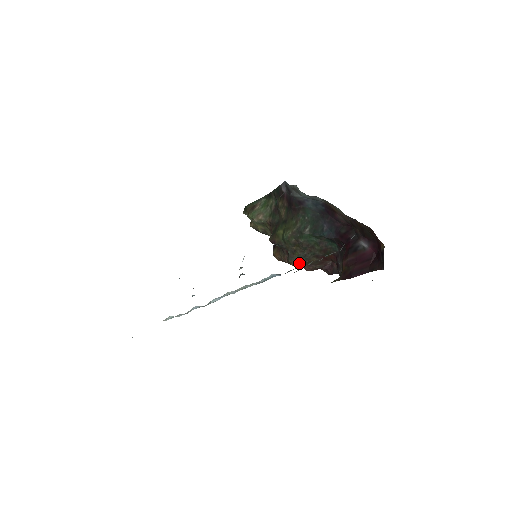
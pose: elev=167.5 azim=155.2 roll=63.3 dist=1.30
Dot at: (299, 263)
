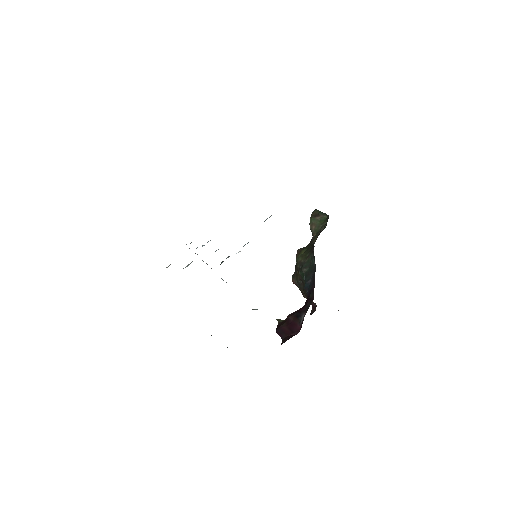
Dot at: (296, 284)
